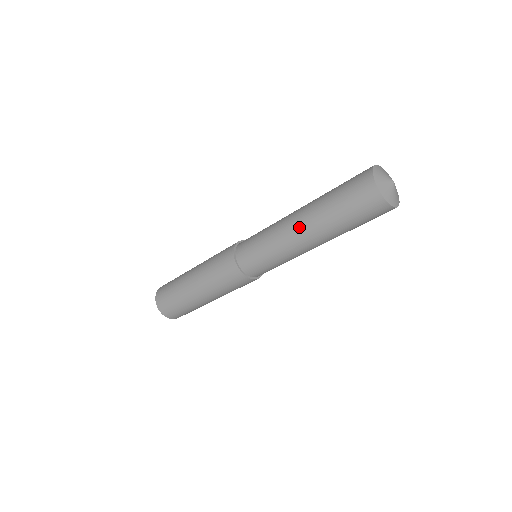
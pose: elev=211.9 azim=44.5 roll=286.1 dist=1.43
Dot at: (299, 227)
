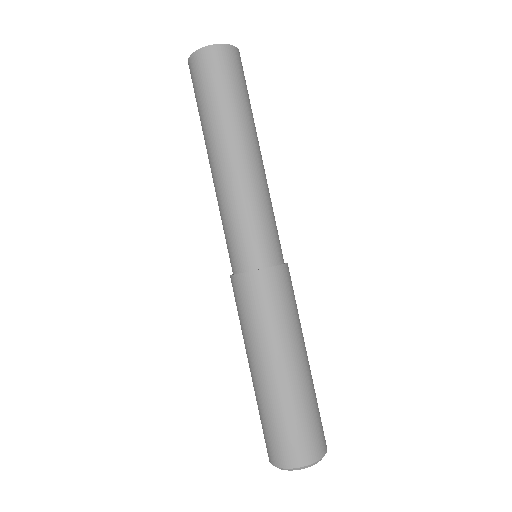
Dot at: (231, 156)
